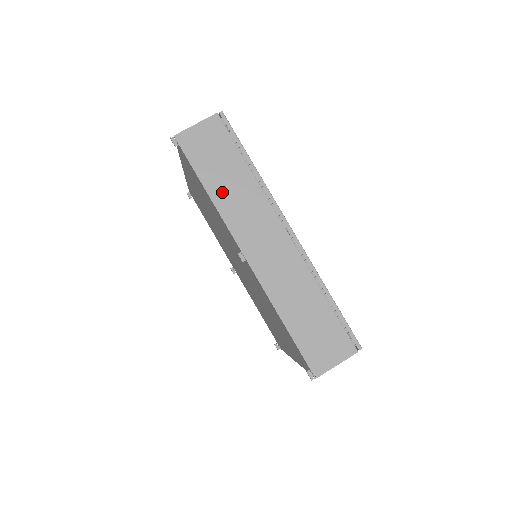
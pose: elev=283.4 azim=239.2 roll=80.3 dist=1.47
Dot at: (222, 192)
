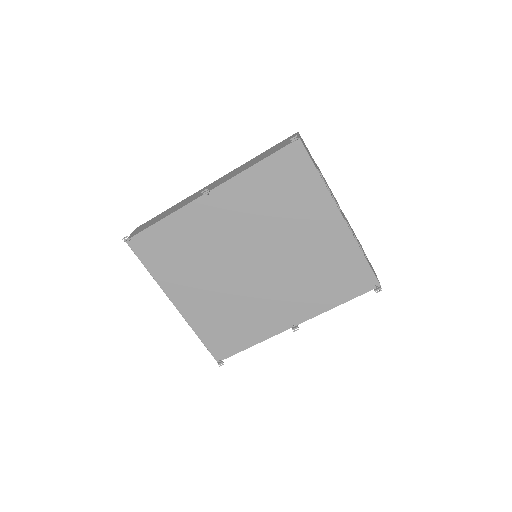
Dot at: (169, 213)
